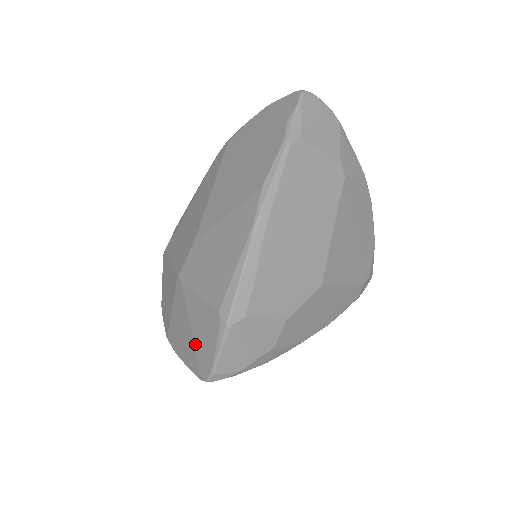
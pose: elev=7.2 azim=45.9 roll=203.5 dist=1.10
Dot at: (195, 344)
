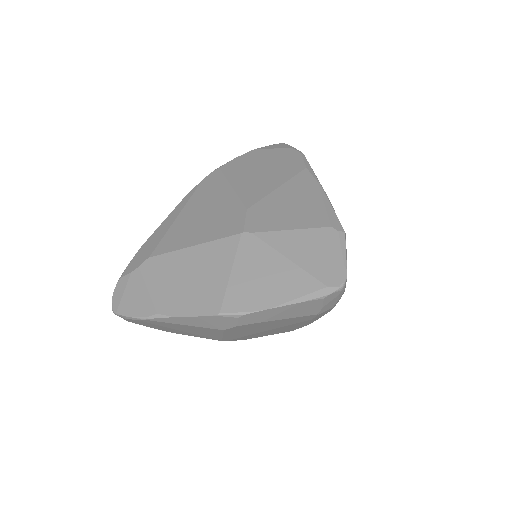
Dot at: (306, 268)
